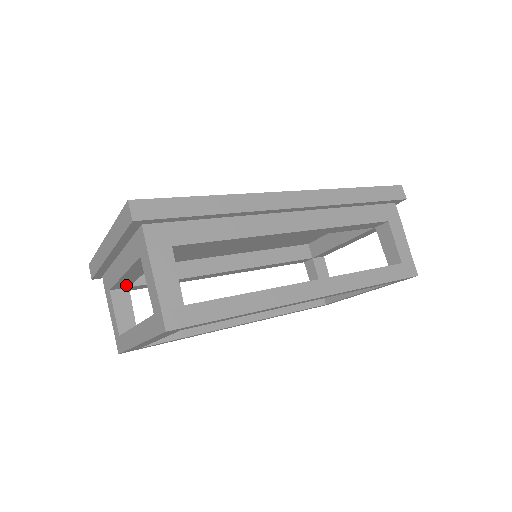
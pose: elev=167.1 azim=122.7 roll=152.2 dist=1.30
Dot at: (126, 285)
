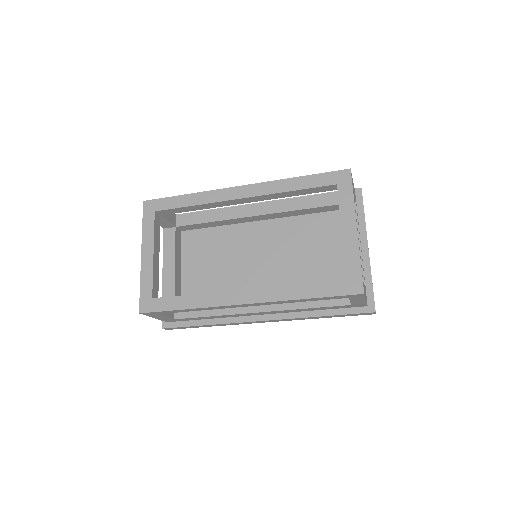
Dot at: occluded
